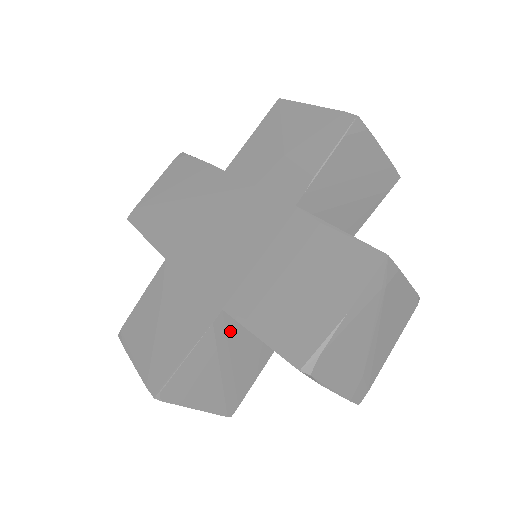
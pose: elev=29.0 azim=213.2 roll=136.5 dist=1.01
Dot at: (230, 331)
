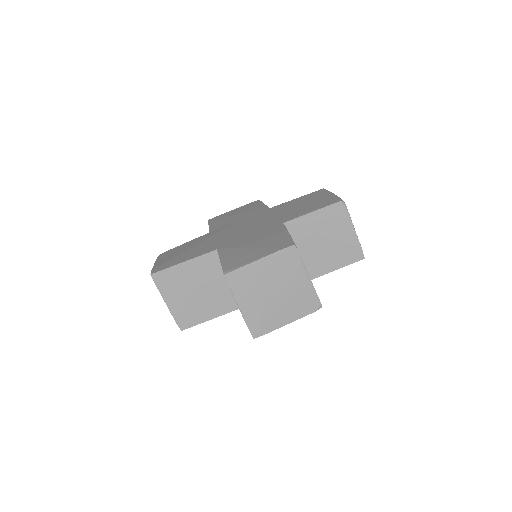
Dot at: occluded
